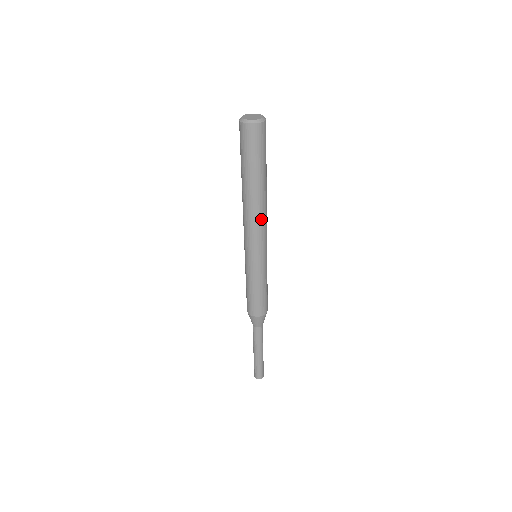
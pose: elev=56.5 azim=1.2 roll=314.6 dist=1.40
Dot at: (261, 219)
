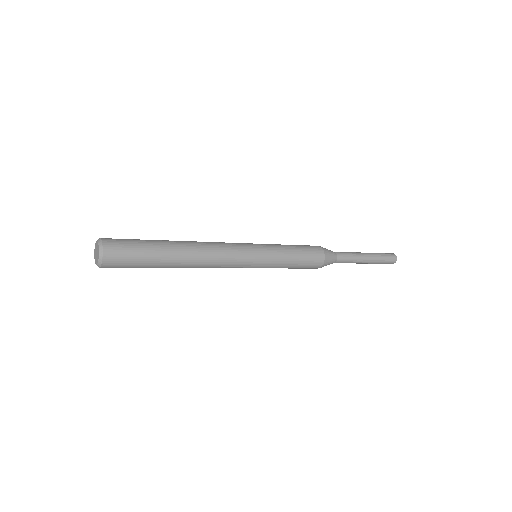
Dot at: (211, 265)
